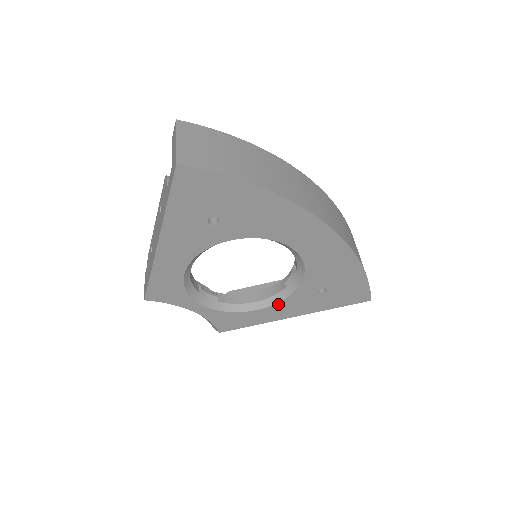
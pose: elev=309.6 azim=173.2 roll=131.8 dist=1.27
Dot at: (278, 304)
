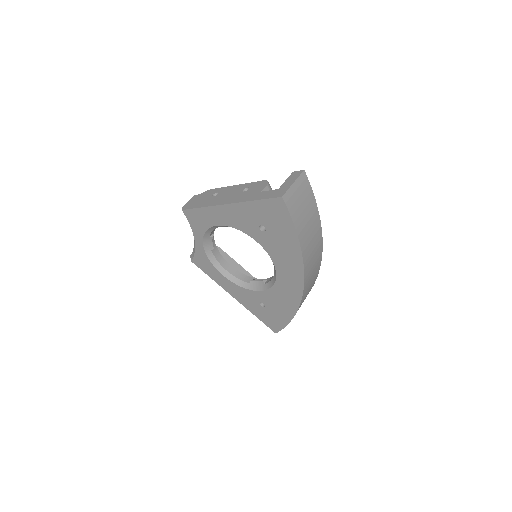
Dot at: (236, 285)
